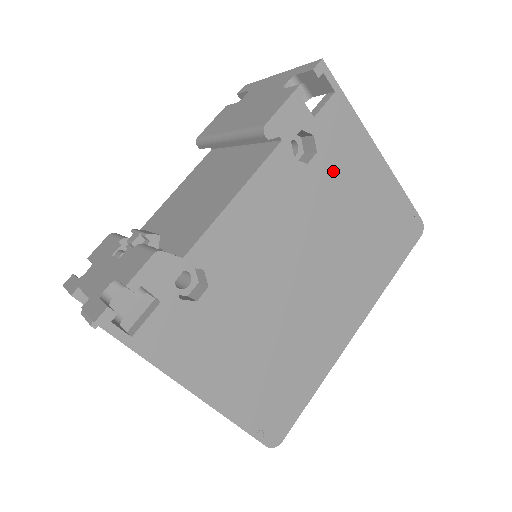
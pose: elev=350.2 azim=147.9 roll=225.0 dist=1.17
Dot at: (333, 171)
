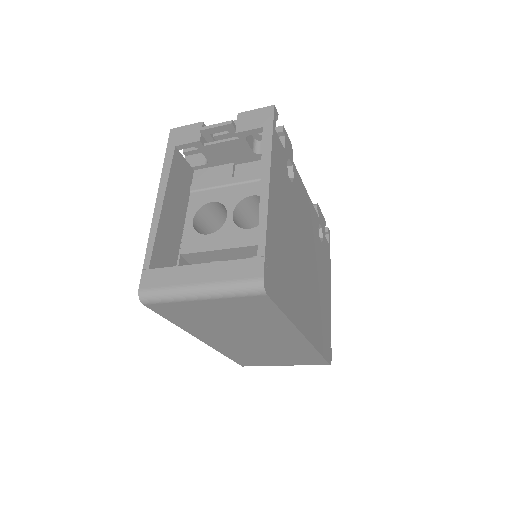
Dot at: (322, 260)
